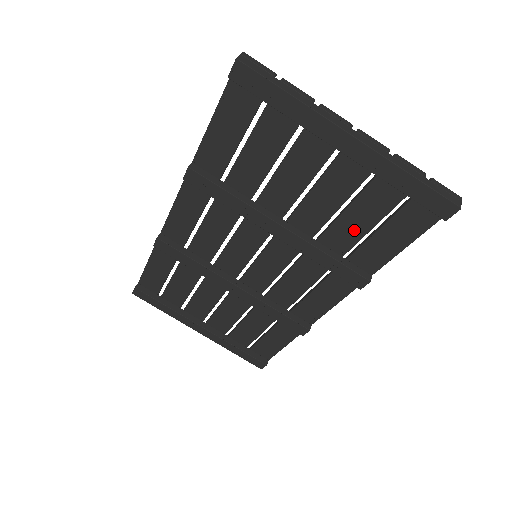
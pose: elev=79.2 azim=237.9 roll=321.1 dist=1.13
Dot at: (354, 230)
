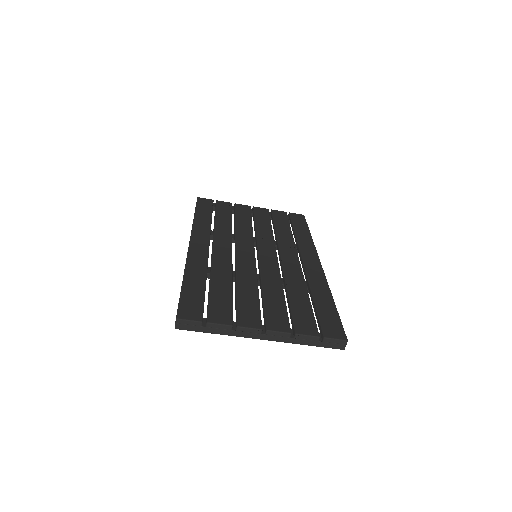
Dot at: occluded
